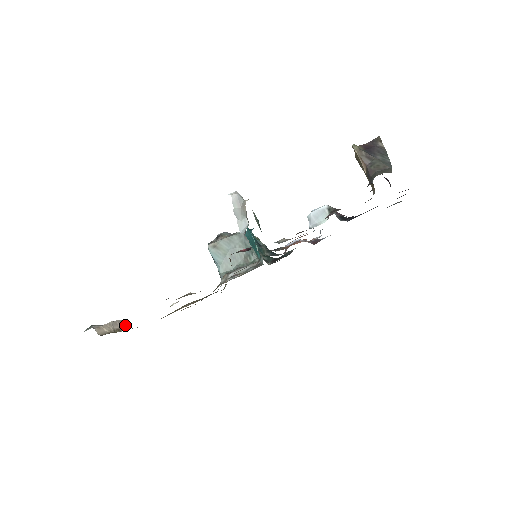
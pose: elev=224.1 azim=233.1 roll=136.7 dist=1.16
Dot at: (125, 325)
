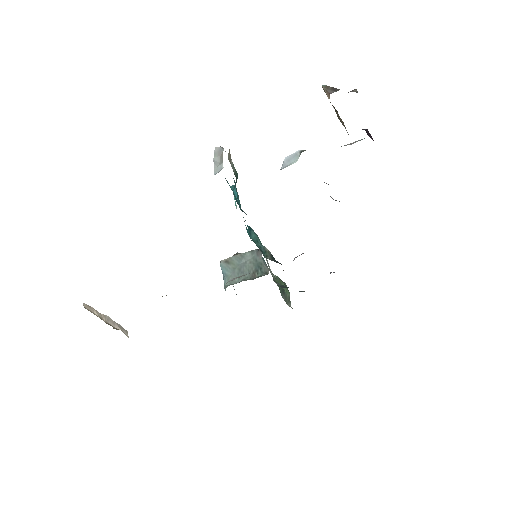
Dot at: (124, 332)
